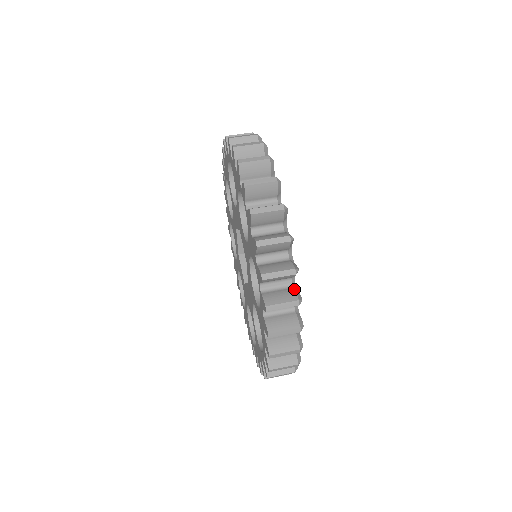
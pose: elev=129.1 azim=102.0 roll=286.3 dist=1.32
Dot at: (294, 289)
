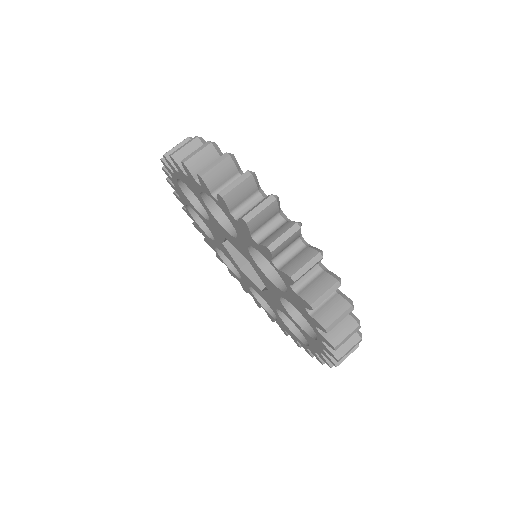
Dot at: (308, 247)
